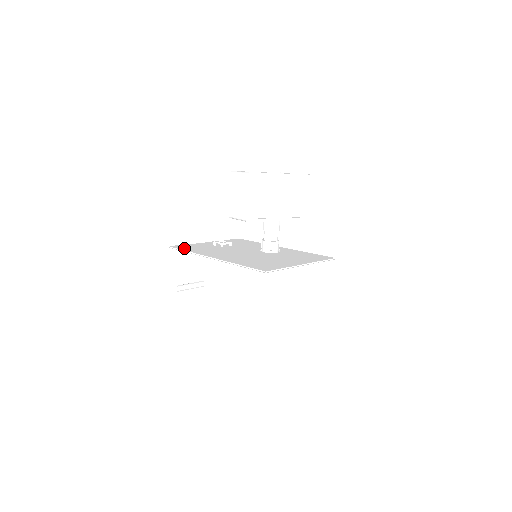
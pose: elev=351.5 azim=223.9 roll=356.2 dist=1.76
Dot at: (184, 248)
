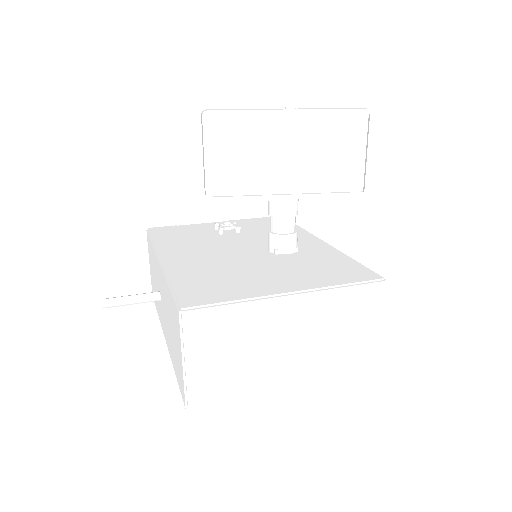
Dot at: (160, 233)
